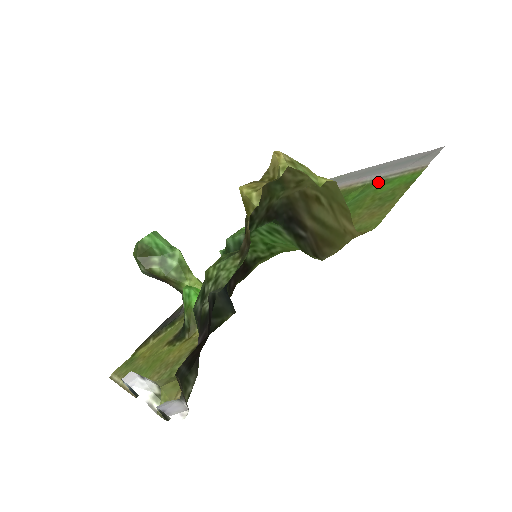
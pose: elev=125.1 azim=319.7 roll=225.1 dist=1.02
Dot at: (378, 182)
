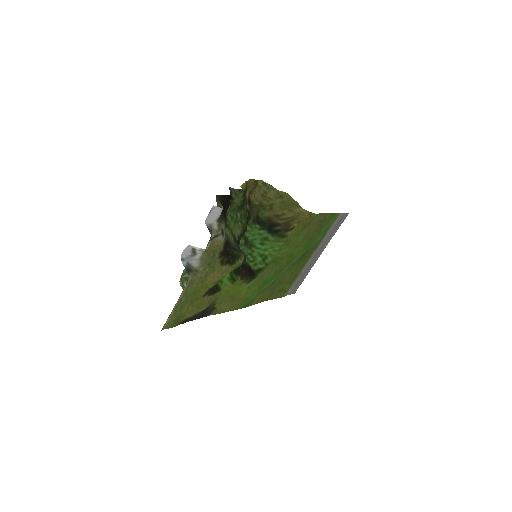
Dot at: (322, 238)
